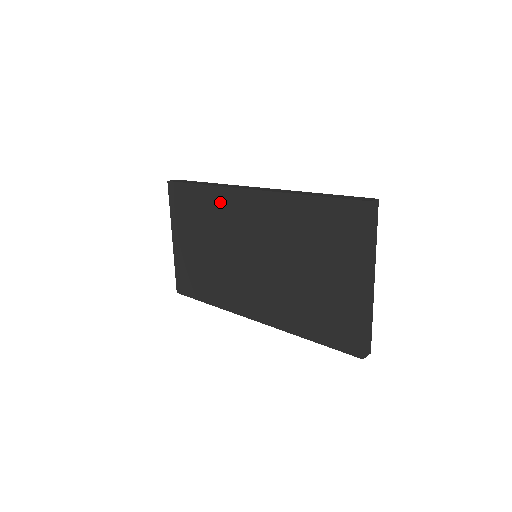
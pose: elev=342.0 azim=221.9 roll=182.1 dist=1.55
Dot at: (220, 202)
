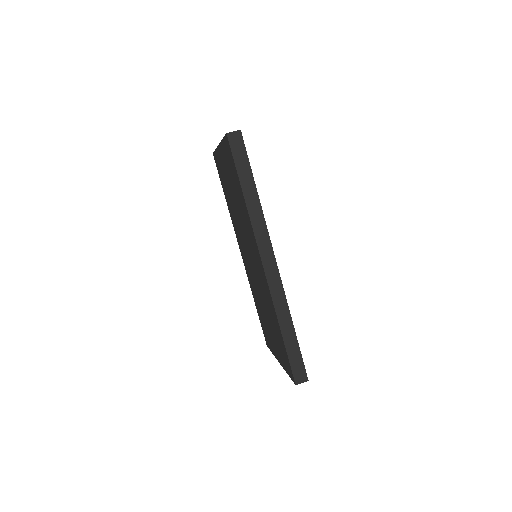
Dot at: (248, 223)
